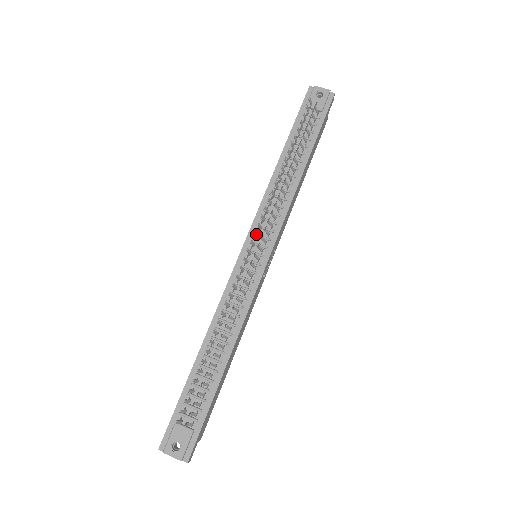
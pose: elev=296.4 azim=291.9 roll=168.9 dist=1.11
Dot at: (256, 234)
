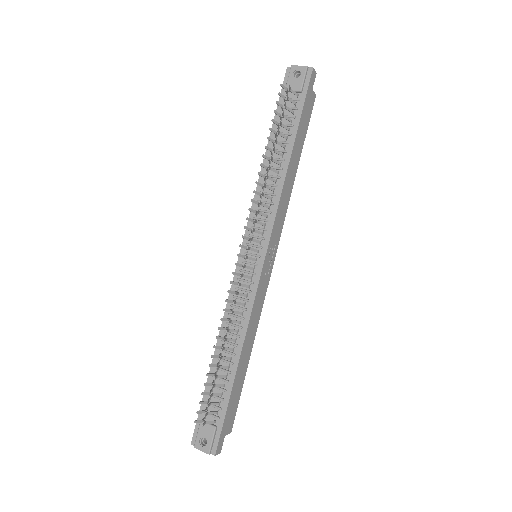
Dot at: (245, 237)
